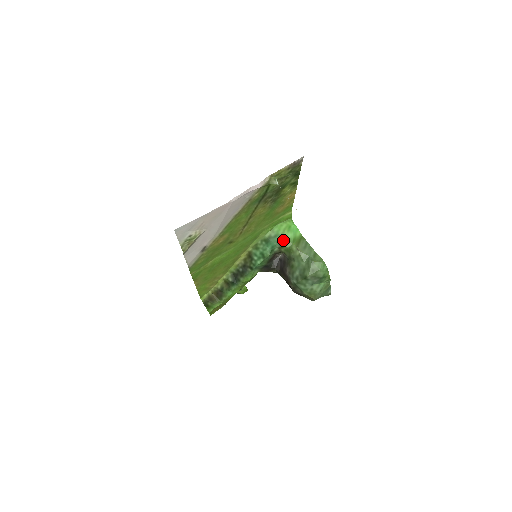
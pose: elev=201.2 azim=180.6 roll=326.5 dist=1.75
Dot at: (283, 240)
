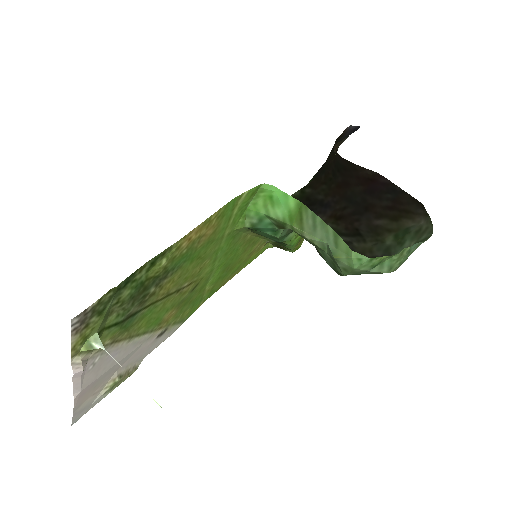
Dot at: (275, 222)
